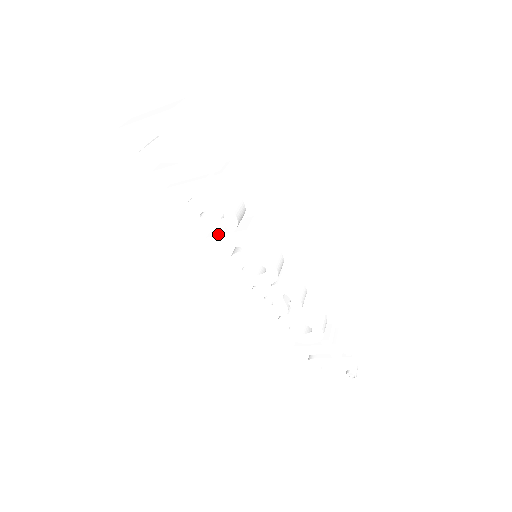
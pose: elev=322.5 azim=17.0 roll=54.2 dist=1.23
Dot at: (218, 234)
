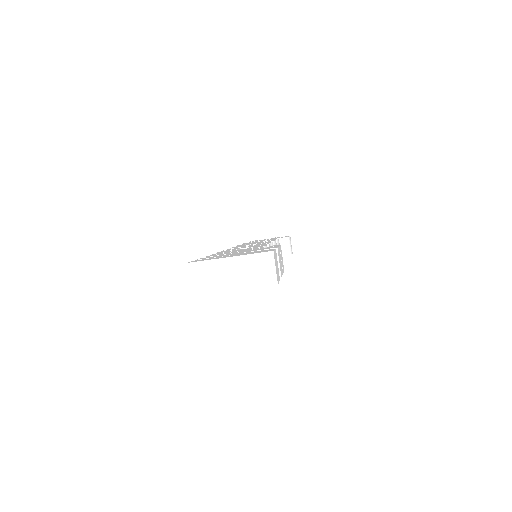
Dot at: occluded
